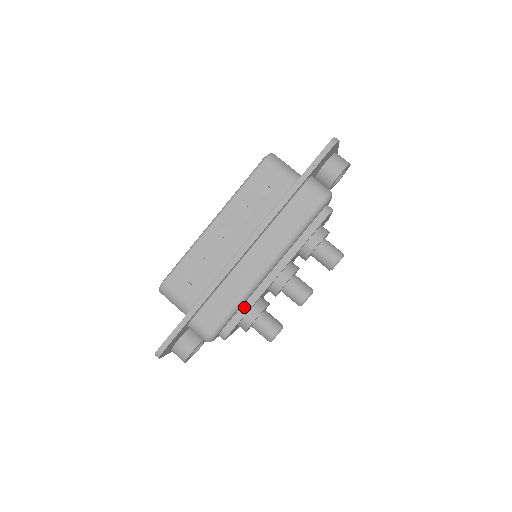
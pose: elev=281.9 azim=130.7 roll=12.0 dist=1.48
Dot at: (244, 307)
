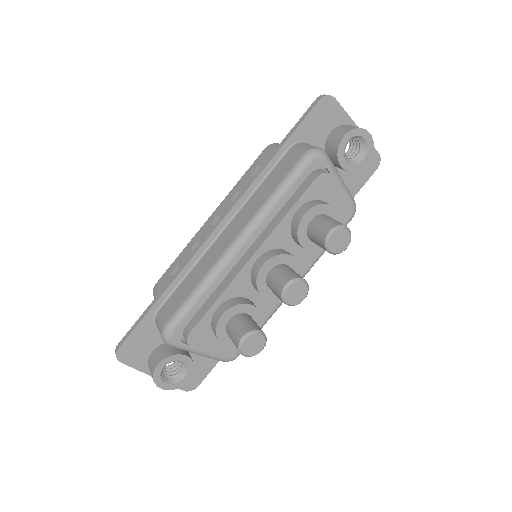
Dot at: (212, 299)
